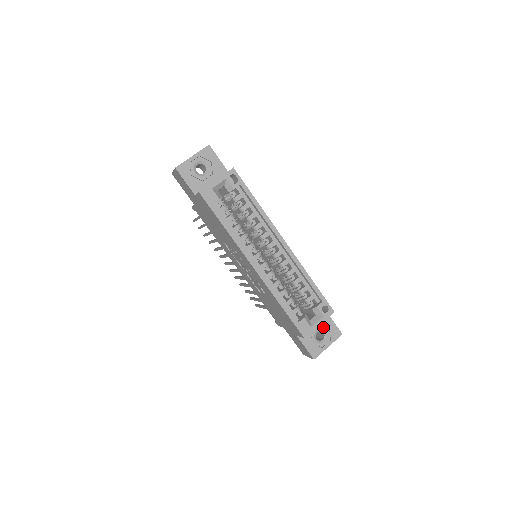
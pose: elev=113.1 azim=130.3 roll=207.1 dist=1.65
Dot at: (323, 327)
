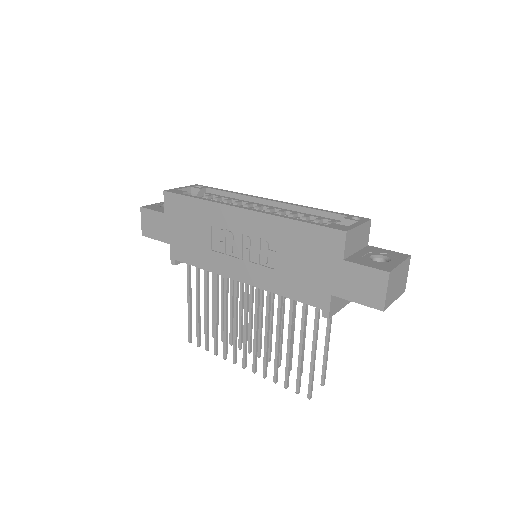
Dot at: (376, 254)
